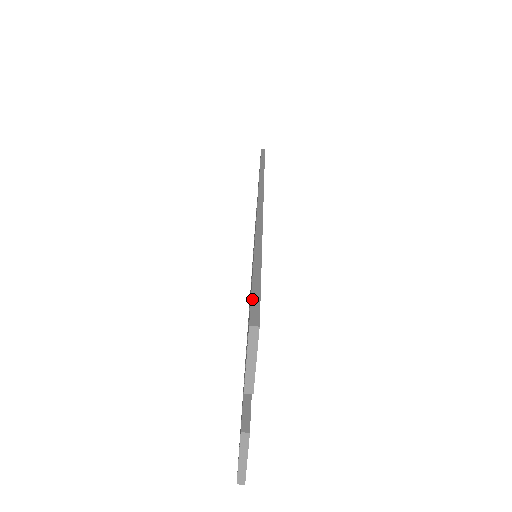
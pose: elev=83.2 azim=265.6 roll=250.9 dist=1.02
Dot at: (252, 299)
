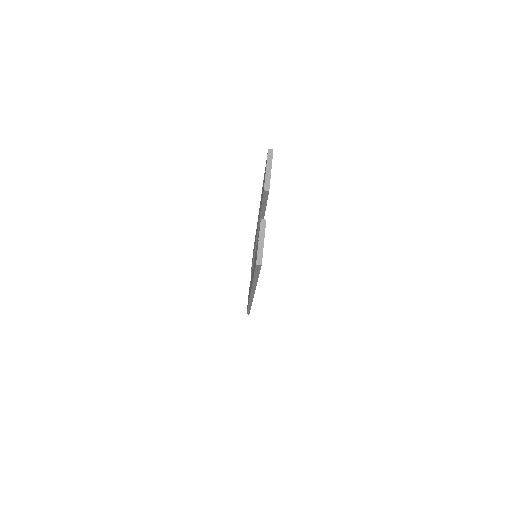
Dot at: occluded
